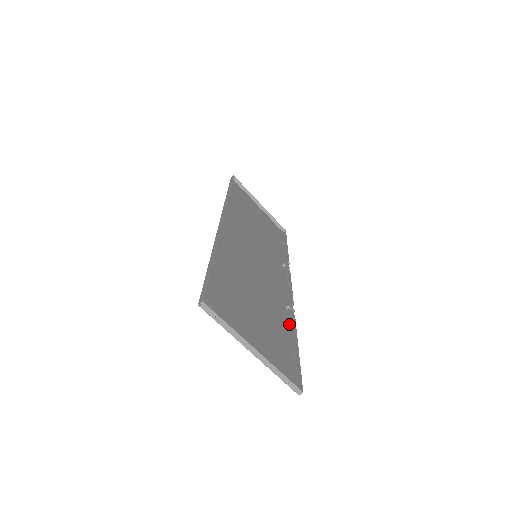
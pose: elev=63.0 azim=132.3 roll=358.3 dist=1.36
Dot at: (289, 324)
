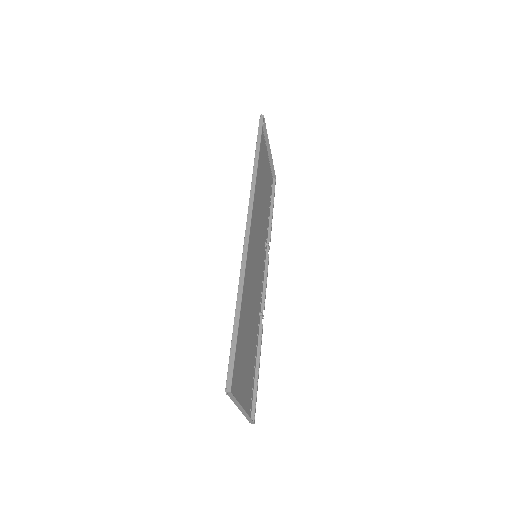
Dot at: (257, 336)
